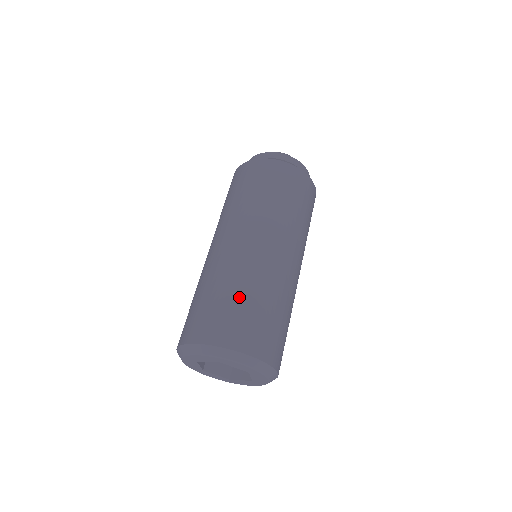
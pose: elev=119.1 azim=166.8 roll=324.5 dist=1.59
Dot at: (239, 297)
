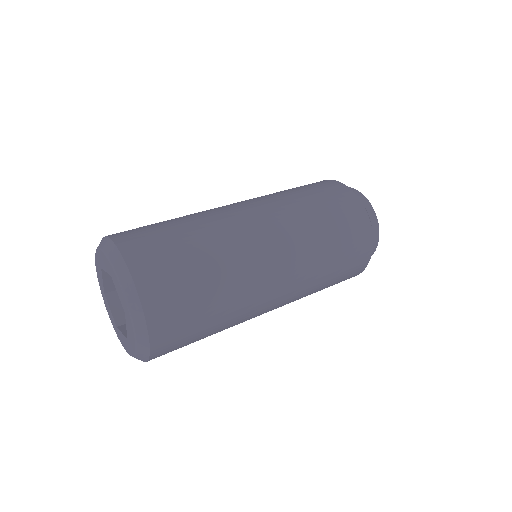
Dot at: (188, 238)
